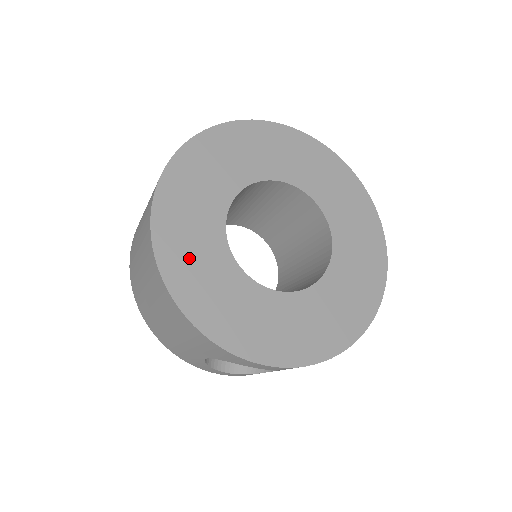
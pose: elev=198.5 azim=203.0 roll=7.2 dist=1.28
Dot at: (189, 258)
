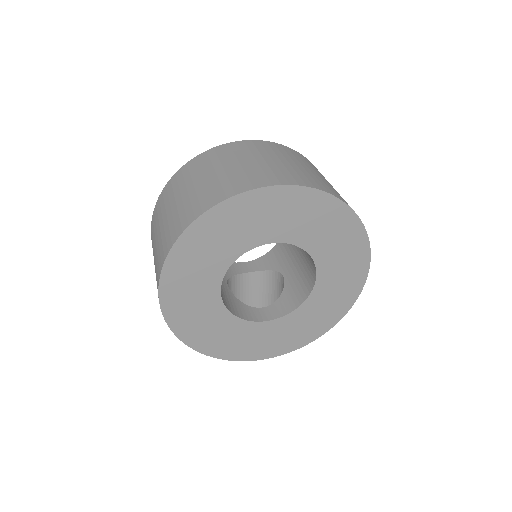
Dot at: (199, 327)
